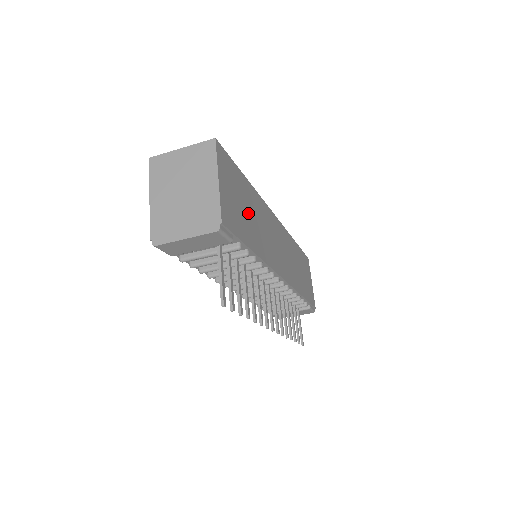
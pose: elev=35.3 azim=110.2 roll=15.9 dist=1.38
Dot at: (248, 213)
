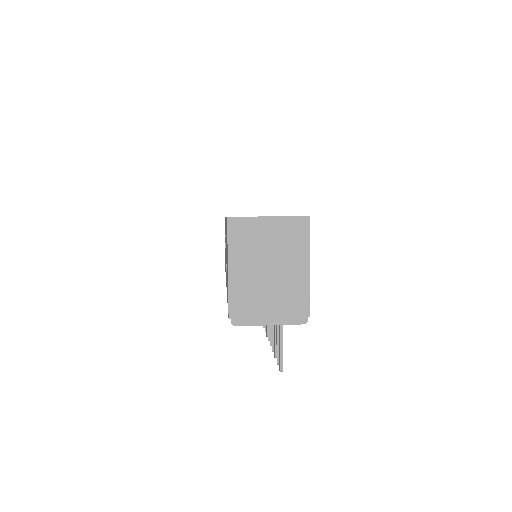
Dot at: occluded
